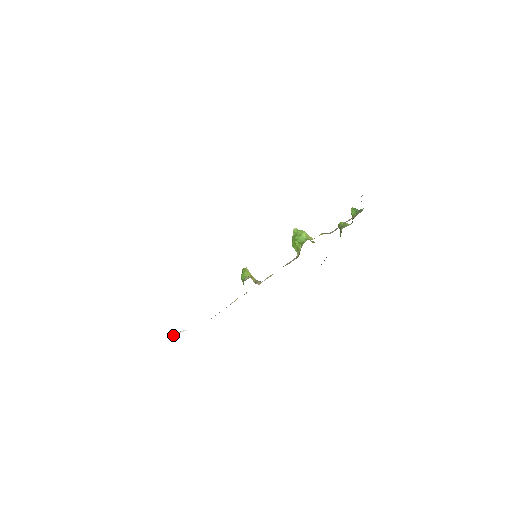
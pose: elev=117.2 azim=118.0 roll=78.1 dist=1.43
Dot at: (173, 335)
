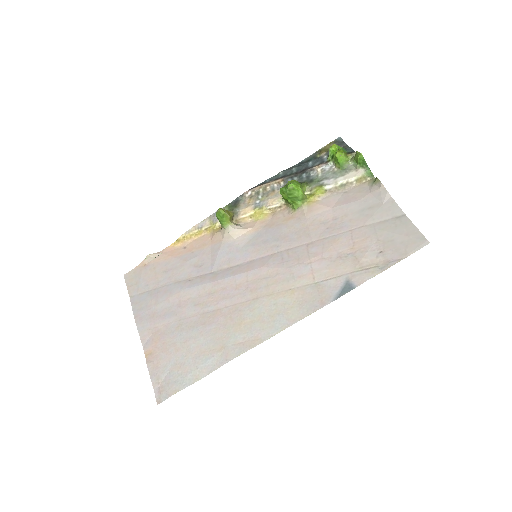
Dot at: (147, 263)
